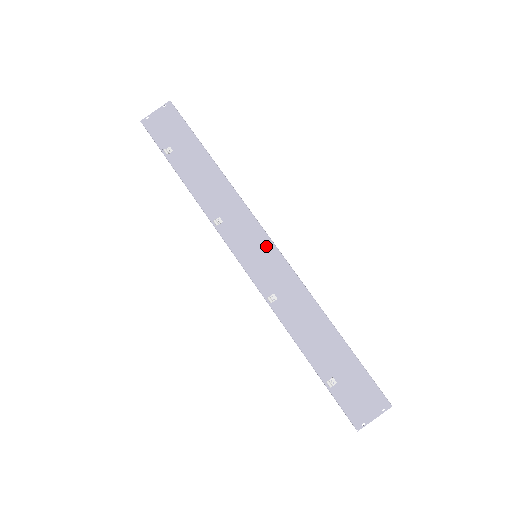
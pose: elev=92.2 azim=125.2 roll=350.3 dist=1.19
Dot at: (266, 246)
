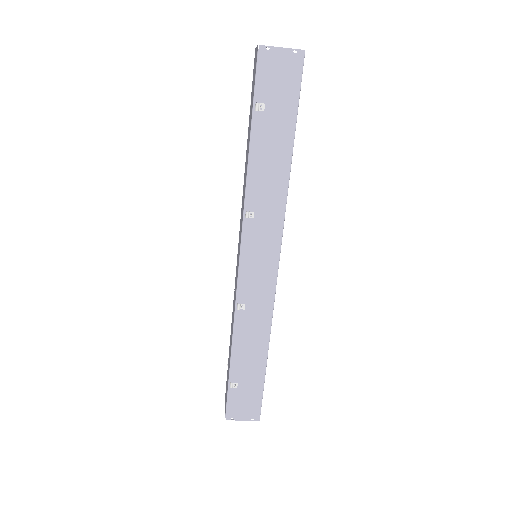
Dot at: (271, 266)
